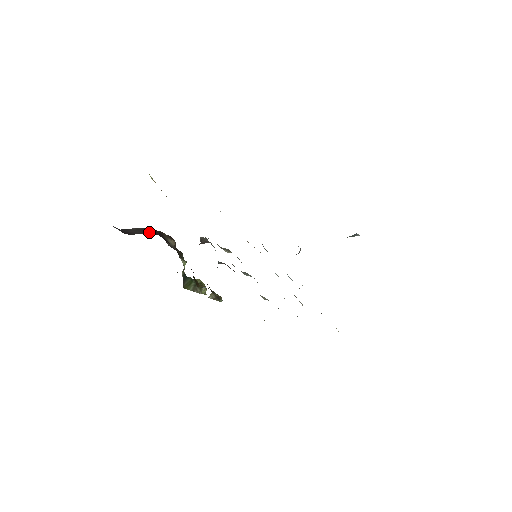
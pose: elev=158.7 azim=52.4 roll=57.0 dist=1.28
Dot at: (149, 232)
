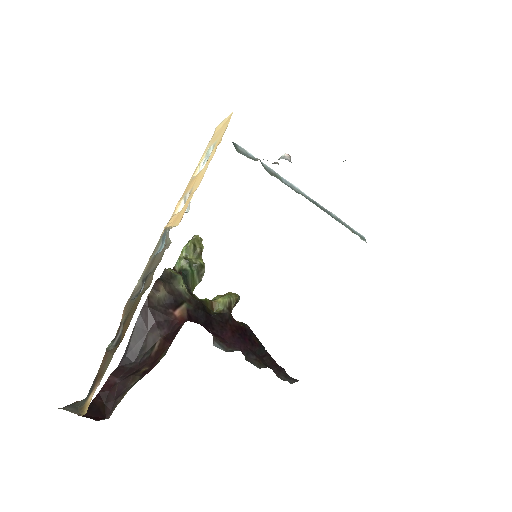
Dot at: (145, 328)
